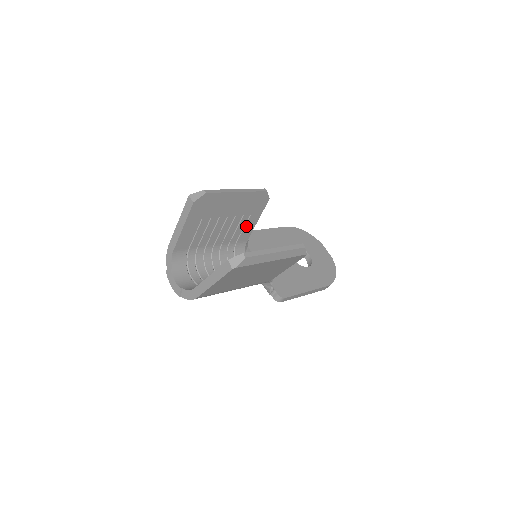
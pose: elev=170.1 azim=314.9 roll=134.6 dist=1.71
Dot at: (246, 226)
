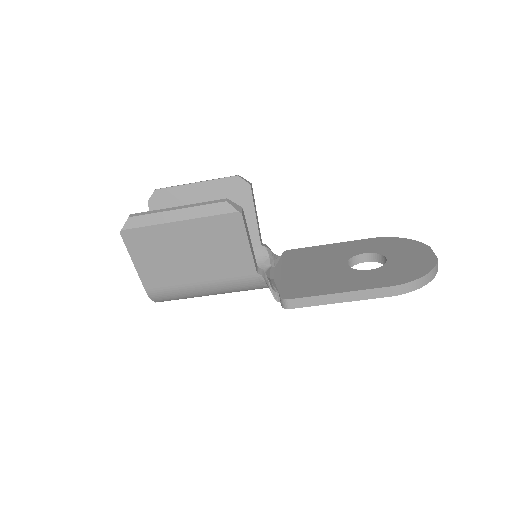
Dot at: occluded
